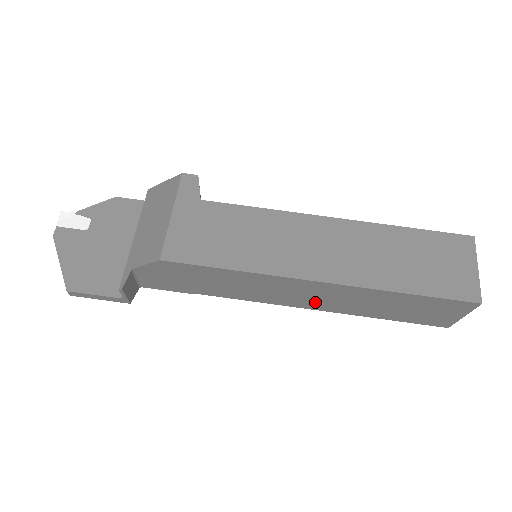
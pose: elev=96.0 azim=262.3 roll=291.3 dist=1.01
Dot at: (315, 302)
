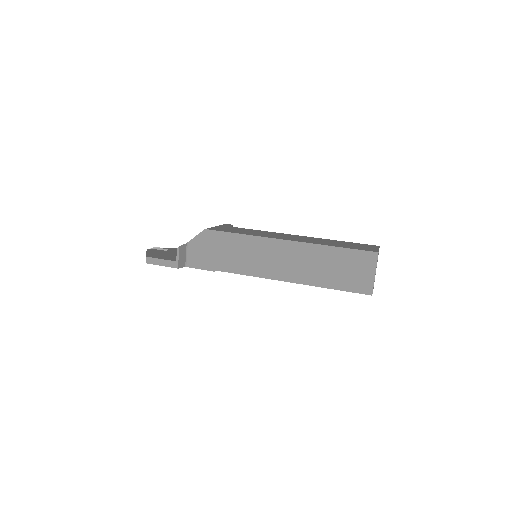
Dot at: (286, 270)
